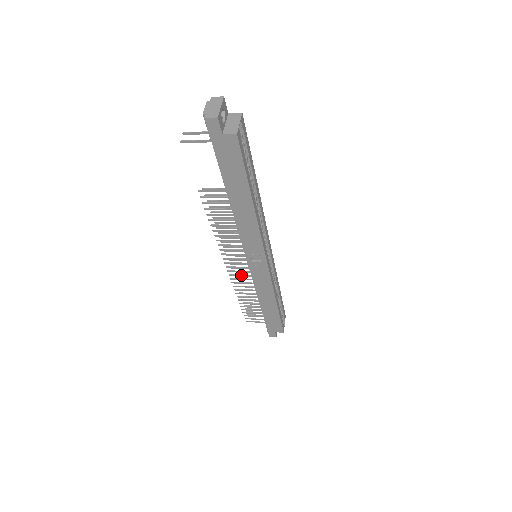
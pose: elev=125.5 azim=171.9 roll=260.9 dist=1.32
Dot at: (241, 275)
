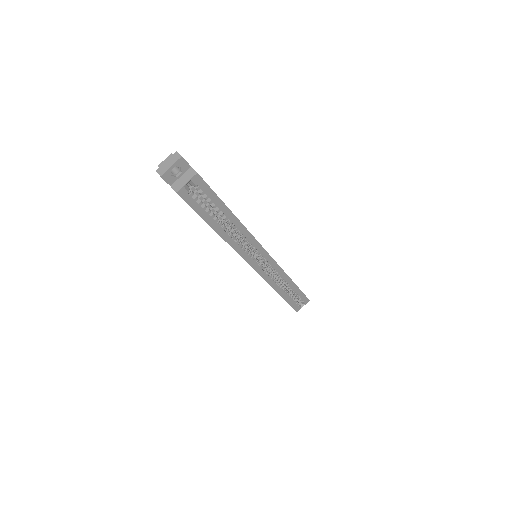
Dot at: occluded
